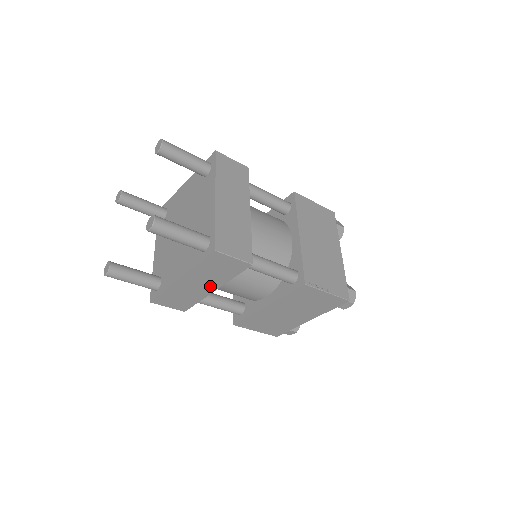
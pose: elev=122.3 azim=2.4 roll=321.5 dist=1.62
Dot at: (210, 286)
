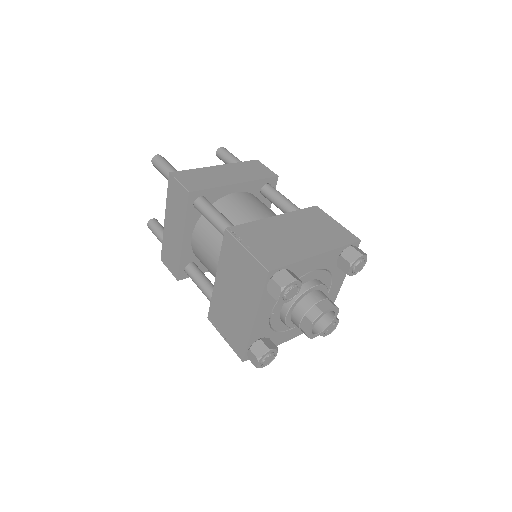
Dot at: (179, 232)
